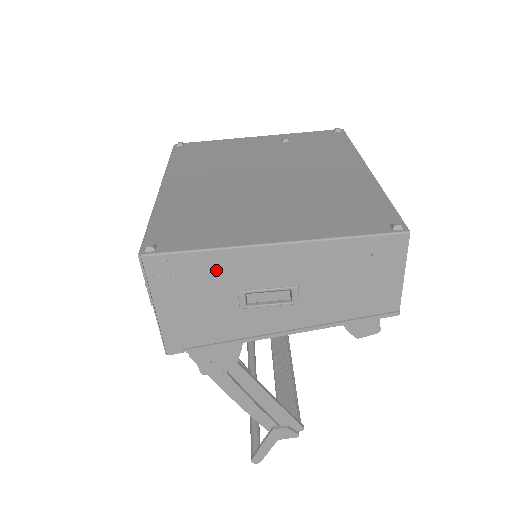
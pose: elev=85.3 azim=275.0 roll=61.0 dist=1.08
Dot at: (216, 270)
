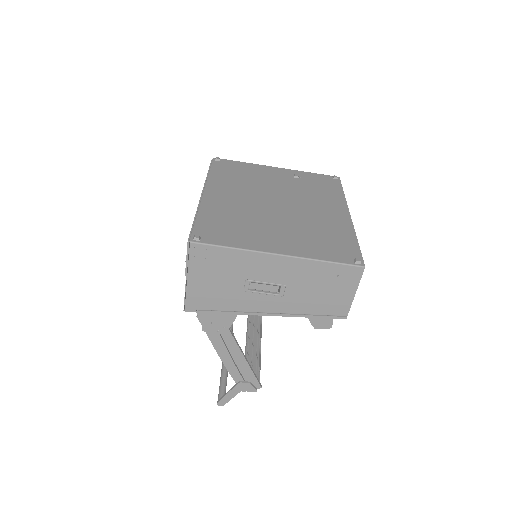
Dot at: (236, 262)
